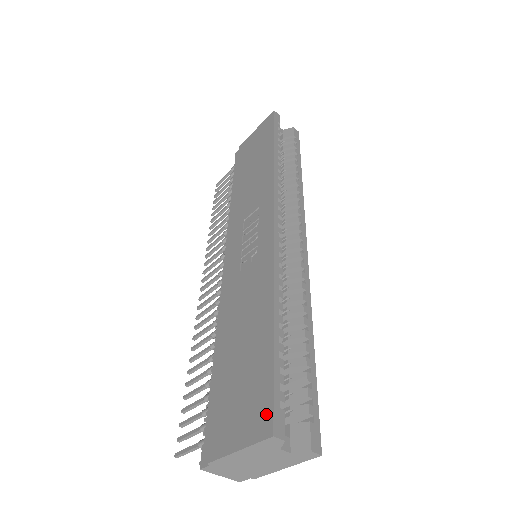
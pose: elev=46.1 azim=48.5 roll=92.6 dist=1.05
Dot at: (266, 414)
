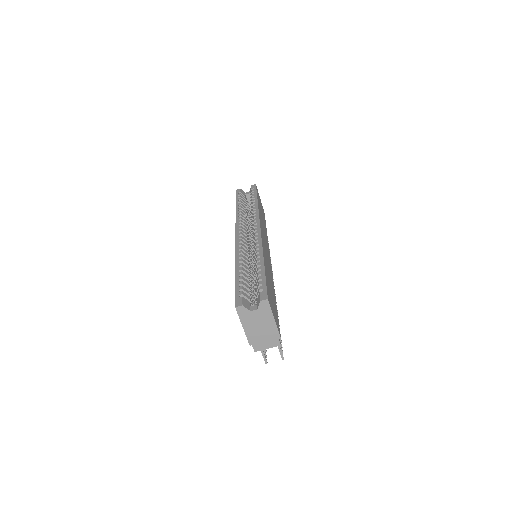
Dot at: occluded
